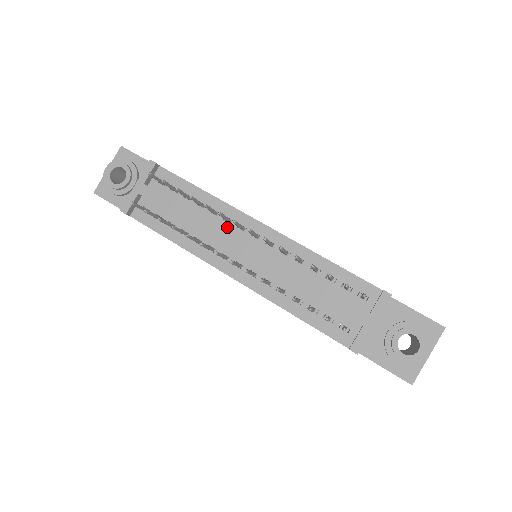
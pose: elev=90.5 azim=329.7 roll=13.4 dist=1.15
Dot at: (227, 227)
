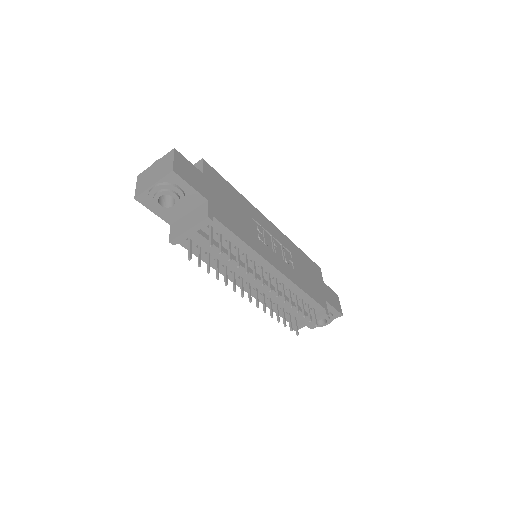
Dot at: (251, 265)
